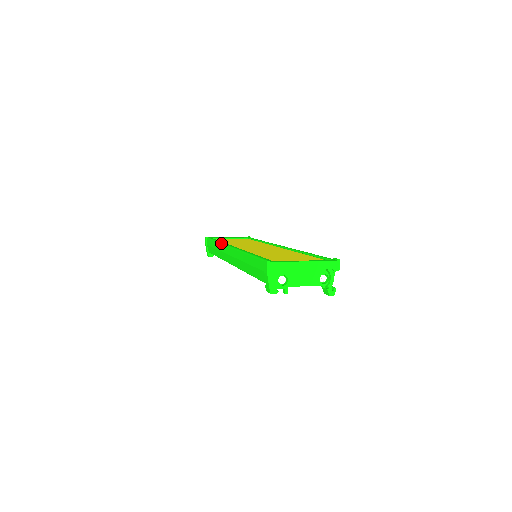
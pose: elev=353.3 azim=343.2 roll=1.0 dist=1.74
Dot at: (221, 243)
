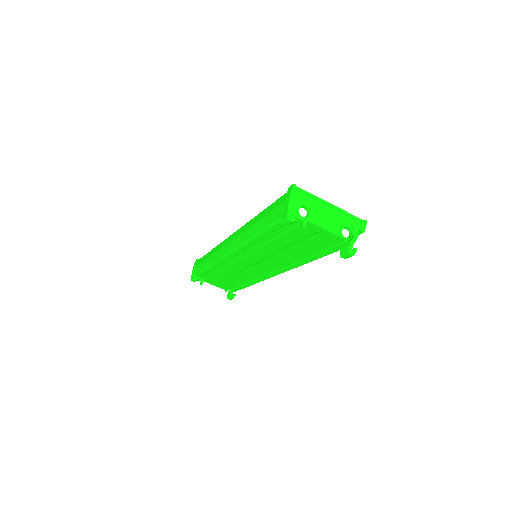
Dot at: occluded
